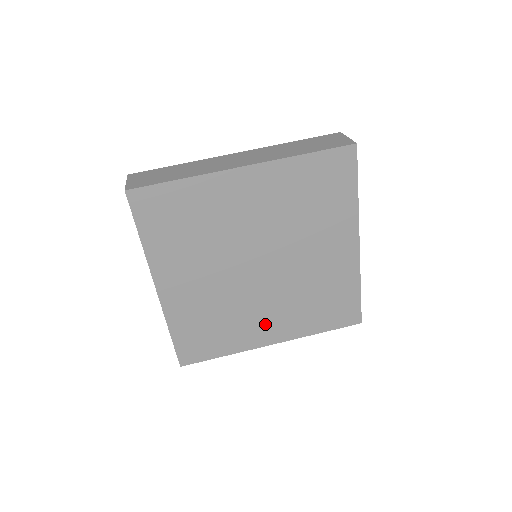
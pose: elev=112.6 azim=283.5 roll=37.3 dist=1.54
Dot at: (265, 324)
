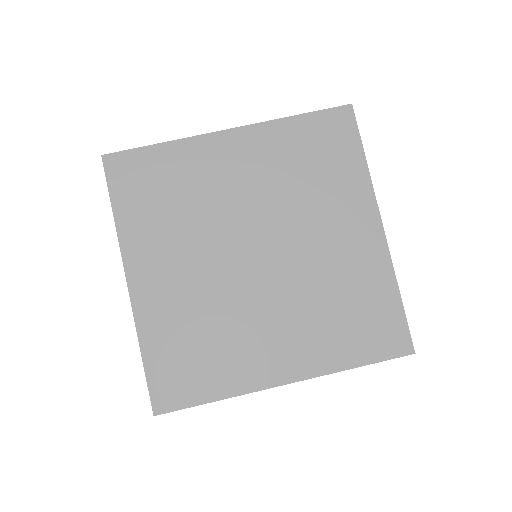
Dot at: (272, 346)
